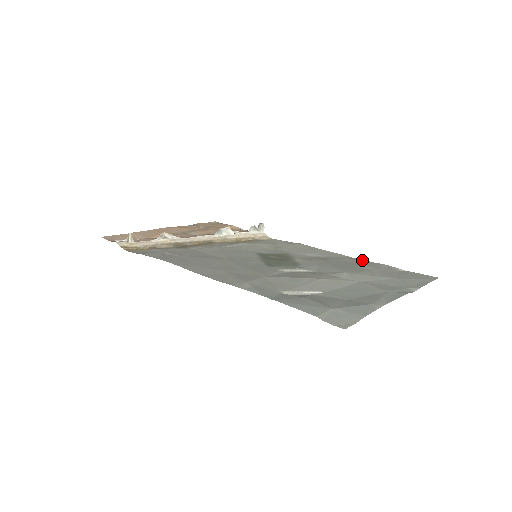
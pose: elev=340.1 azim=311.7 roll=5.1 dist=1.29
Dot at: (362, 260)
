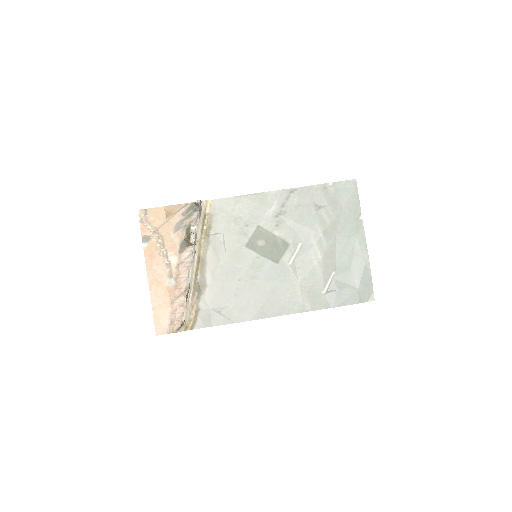
Dot at: (301, 189)
